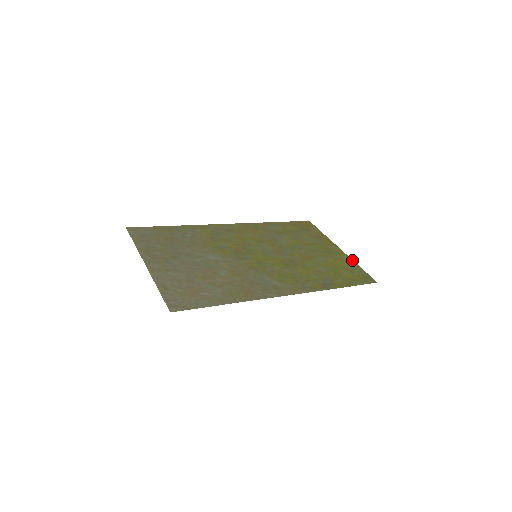
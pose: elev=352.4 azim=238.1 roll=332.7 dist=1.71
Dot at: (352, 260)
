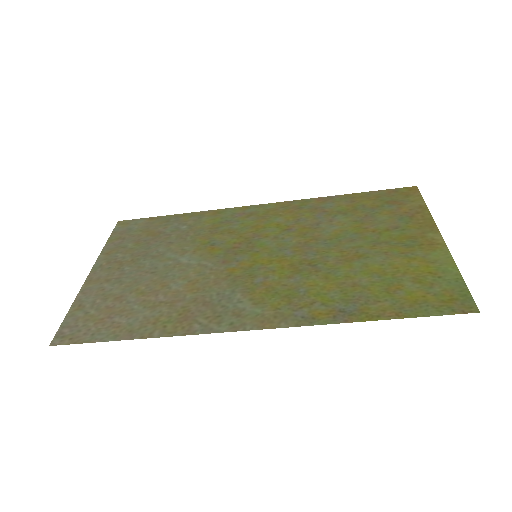
Dot at: (451, 260)
